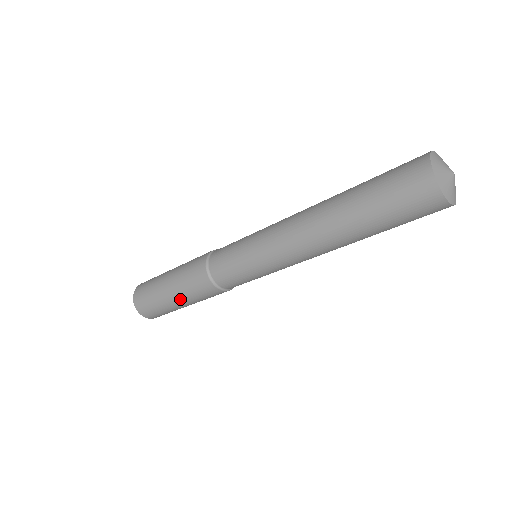
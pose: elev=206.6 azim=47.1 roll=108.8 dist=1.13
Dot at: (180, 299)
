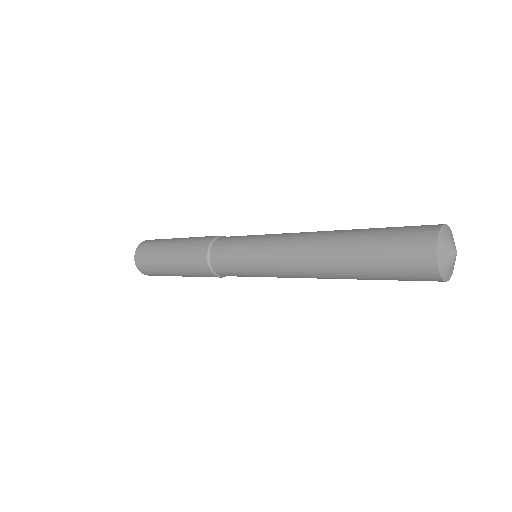
Dot at: (185, 276)
